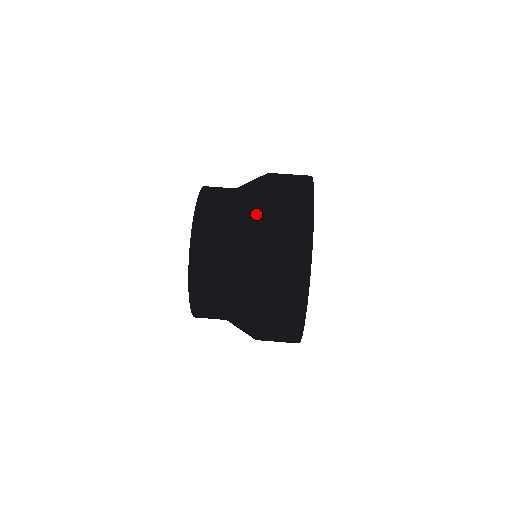
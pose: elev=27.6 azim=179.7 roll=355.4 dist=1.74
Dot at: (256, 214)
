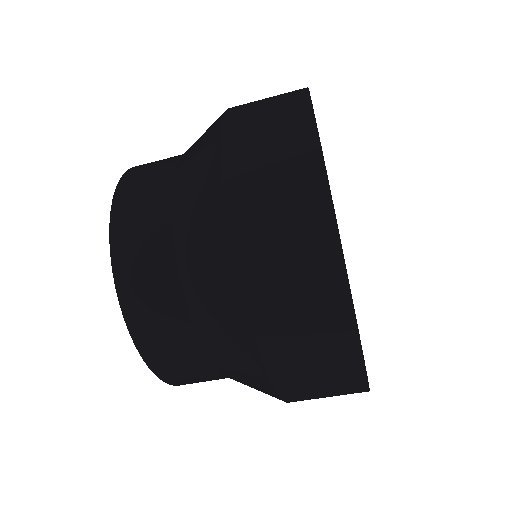
Dot at: (245, 349)
